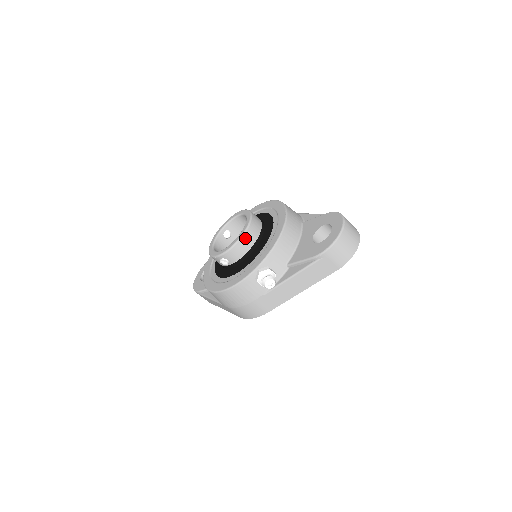
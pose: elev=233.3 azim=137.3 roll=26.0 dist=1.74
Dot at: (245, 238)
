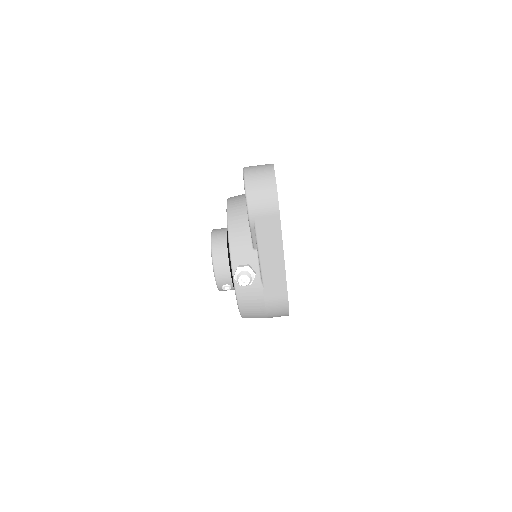
Dot at: (216, 257)
